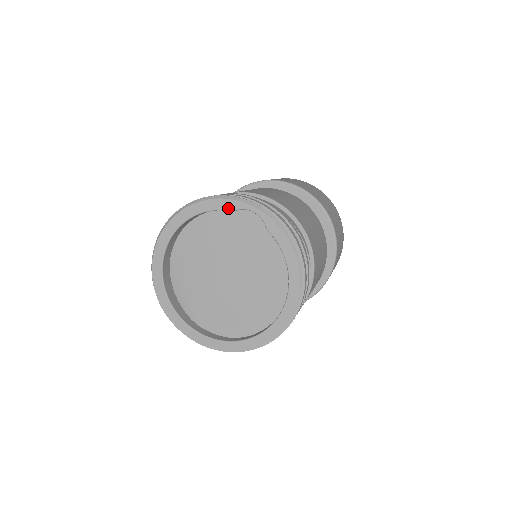
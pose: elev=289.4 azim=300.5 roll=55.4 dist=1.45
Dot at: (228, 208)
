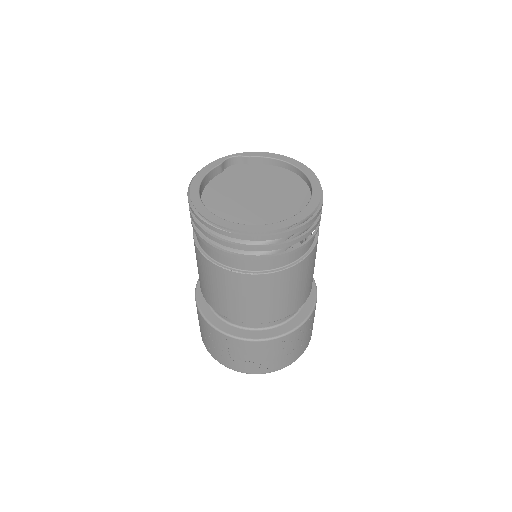
Dot at: (217, 164)
